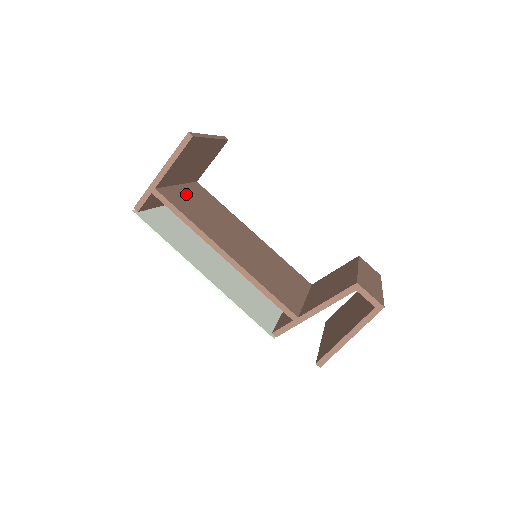
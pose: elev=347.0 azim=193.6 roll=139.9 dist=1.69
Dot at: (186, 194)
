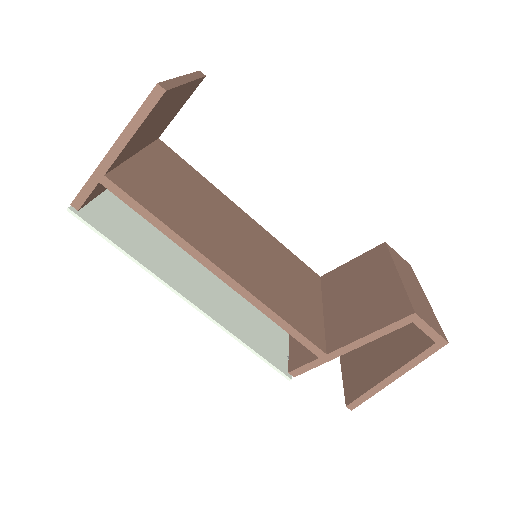
Dot at: (150, 170)
